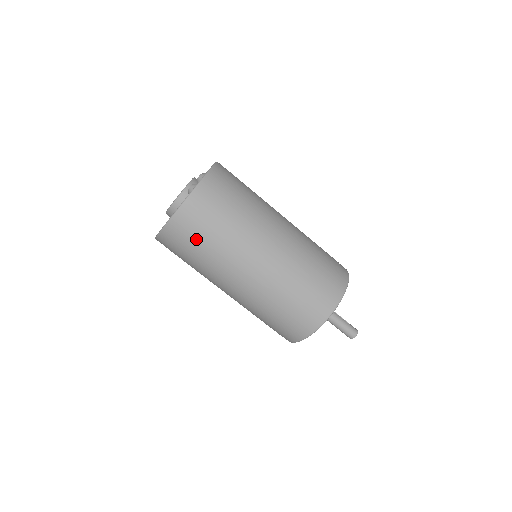
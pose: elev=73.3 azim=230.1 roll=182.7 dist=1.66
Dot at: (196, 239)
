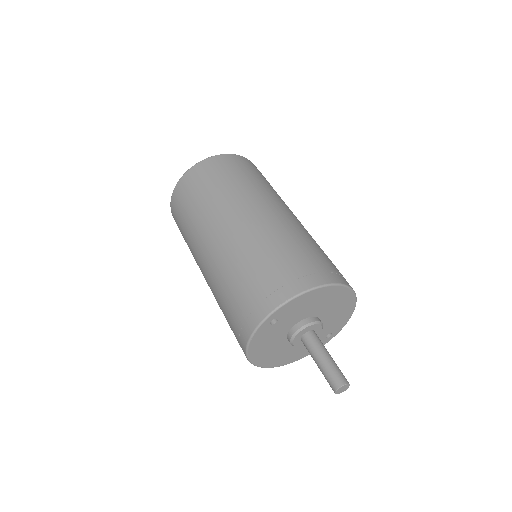
Dot at: (251, 172)
